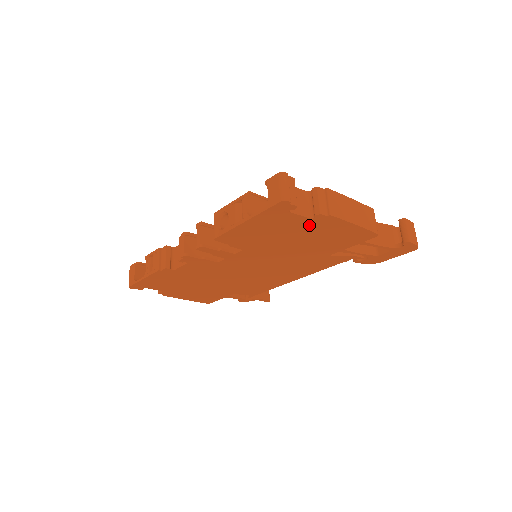
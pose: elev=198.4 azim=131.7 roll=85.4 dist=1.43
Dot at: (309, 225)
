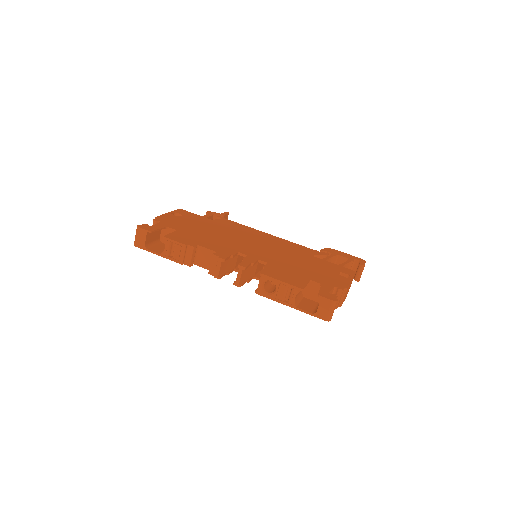
Dot at: occluded
